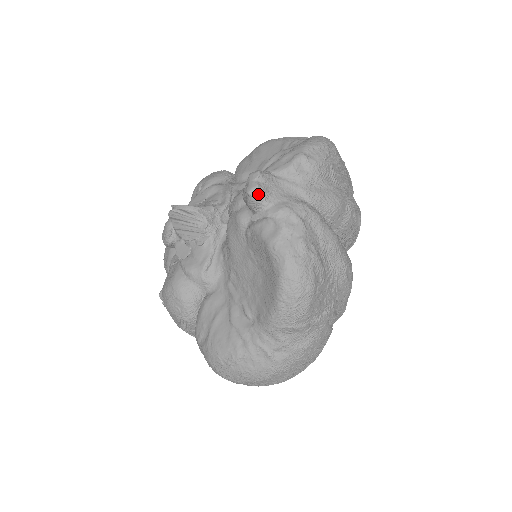
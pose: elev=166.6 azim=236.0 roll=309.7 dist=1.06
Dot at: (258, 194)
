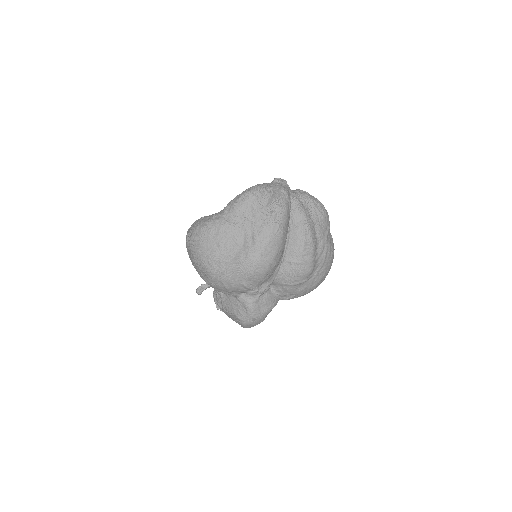
Dot at: (277, 178)
